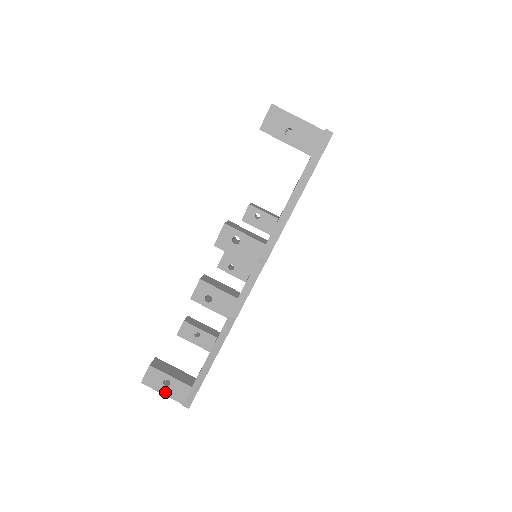
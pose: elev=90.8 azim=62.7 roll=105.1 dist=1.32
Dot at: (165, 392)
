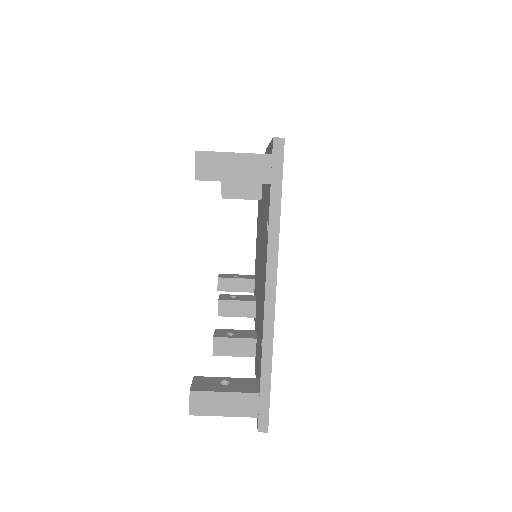
Dot at: occluded
